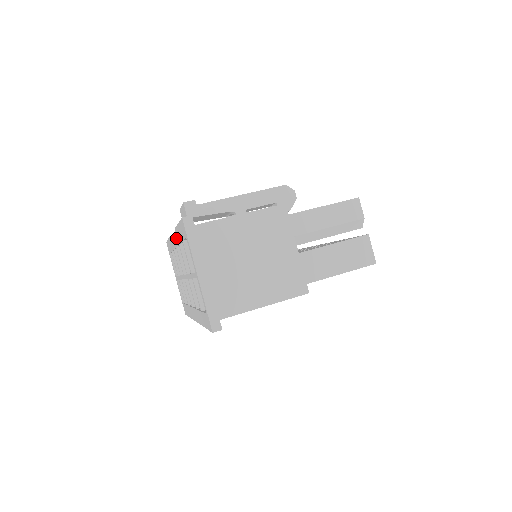
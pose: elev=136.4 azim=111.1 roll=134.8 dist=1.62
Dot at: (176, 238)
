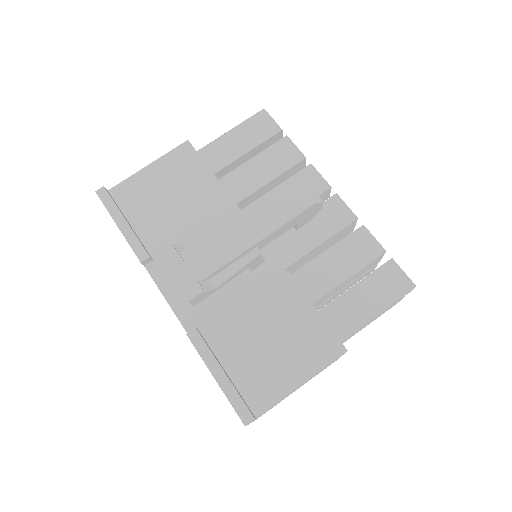
Dot at: occluded
